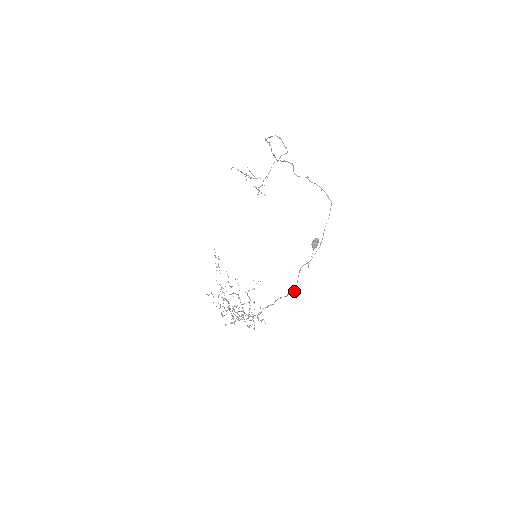
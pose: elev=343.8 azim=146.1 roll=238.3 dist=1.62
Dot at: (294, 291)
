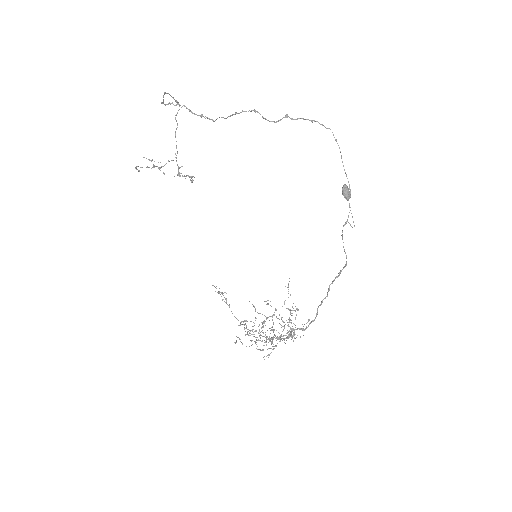
Dot at: (345, 264)
